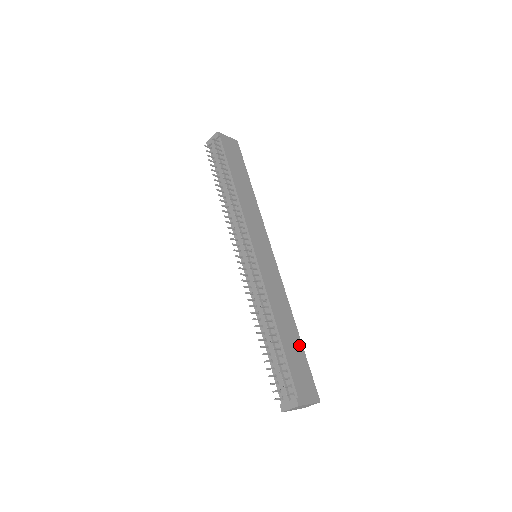
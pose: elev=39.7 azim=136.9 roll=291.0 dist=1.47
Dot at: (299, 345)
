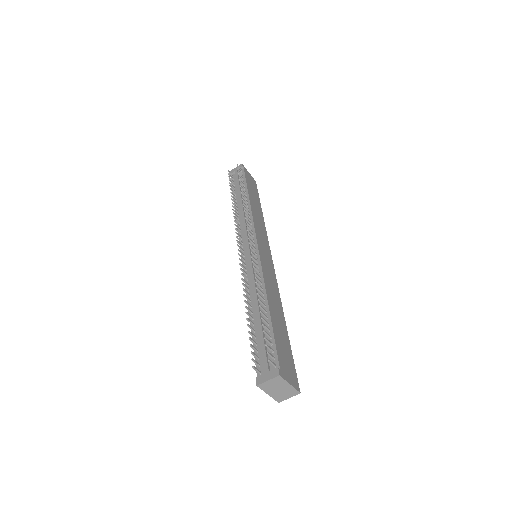
Dot at: (286, 335)
